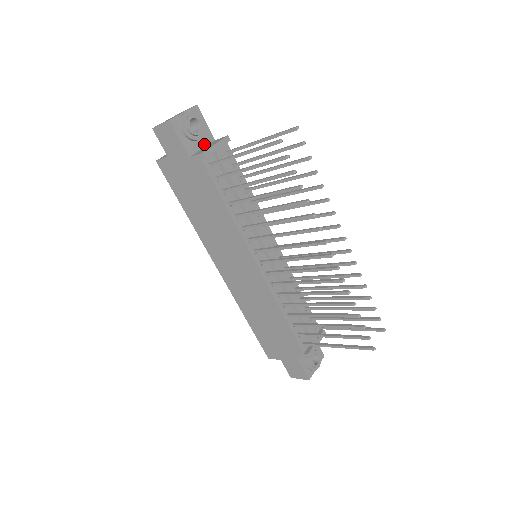
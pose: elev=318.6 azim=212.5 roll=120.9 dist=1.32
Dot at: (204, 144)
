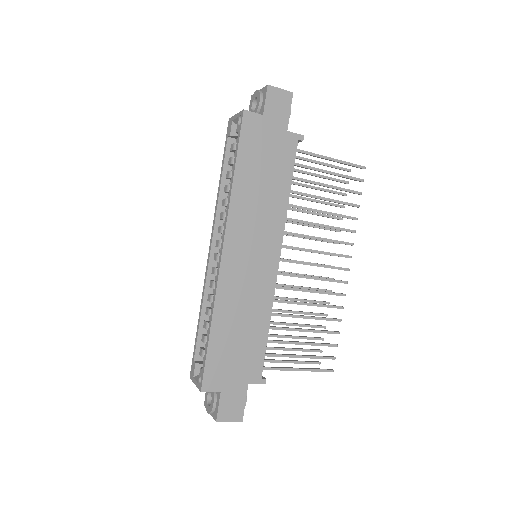
Dot at: occluded
